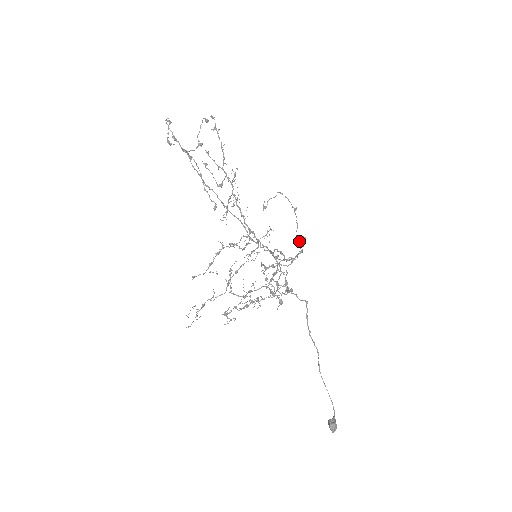
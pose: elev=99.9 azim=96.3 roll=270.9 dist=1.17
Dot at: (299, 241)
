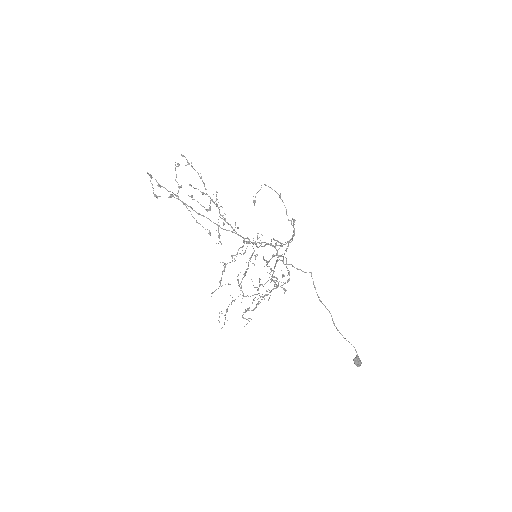
Dot at: (291, 223)
